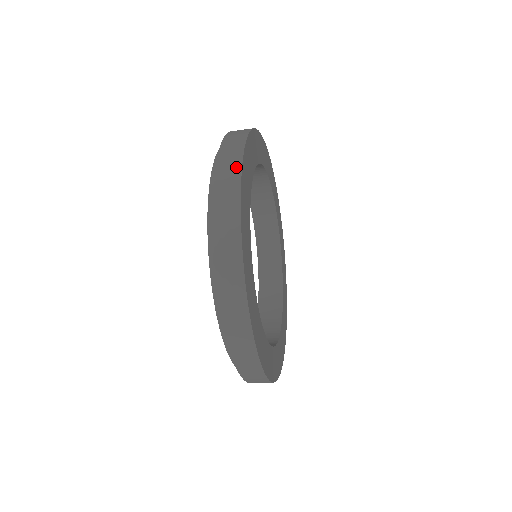
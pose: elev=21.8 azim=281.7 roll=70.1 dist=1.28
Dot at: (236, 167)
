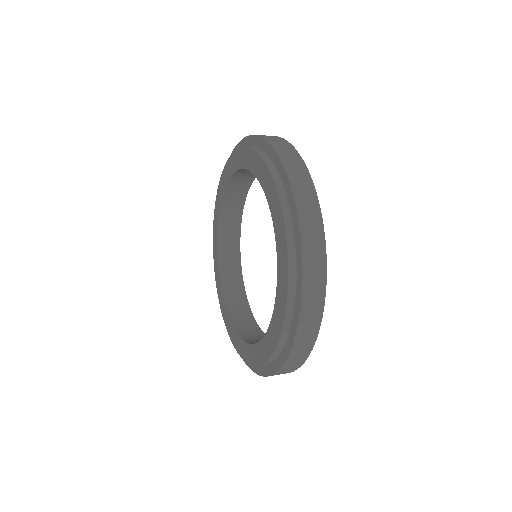
Dot at: (309, 347)
